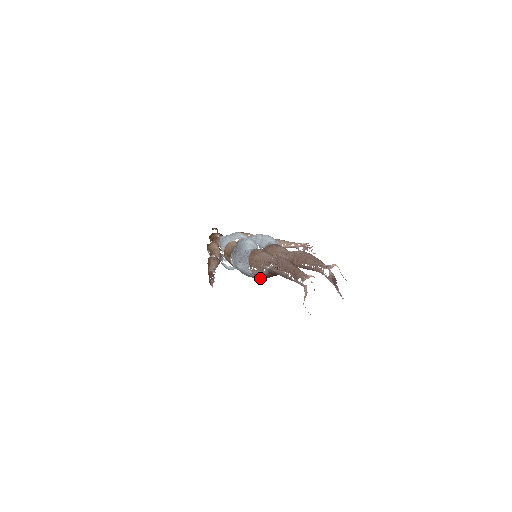
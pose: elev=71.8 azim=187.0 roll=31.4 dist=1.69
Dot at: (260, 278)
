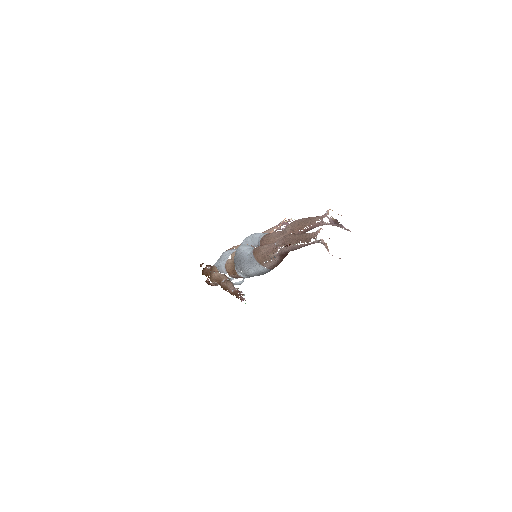
Dot at: occluded
